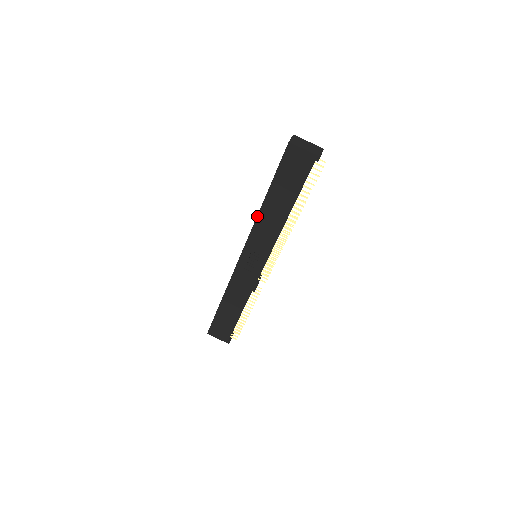
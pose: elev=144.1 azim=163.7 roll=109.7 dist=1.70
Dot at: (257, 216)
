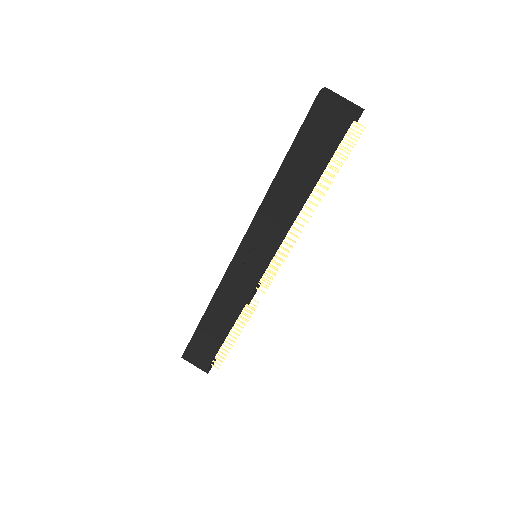
Dot at: (264, 198)
